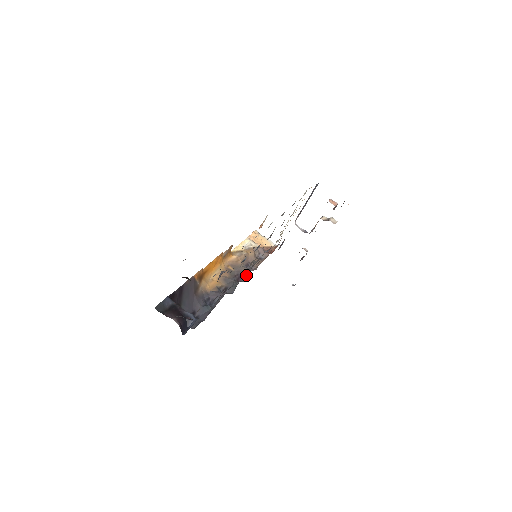
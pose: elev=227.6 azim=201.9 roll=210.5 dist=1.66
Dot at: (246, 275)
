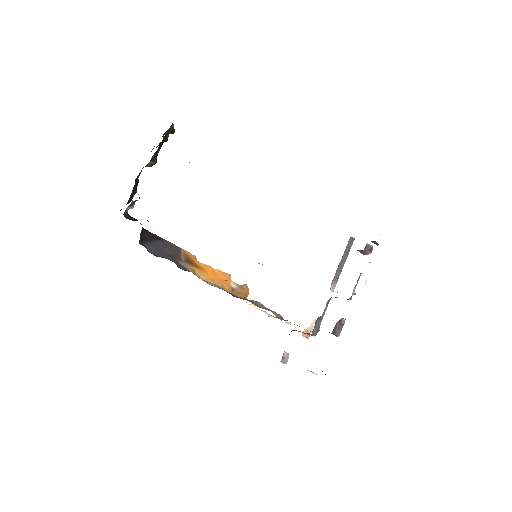
Dot at: occluded
